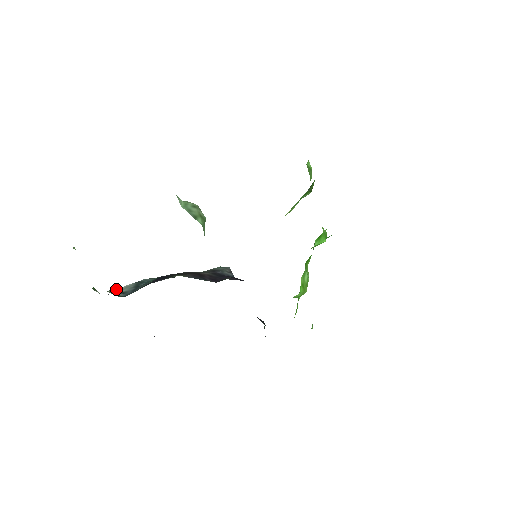
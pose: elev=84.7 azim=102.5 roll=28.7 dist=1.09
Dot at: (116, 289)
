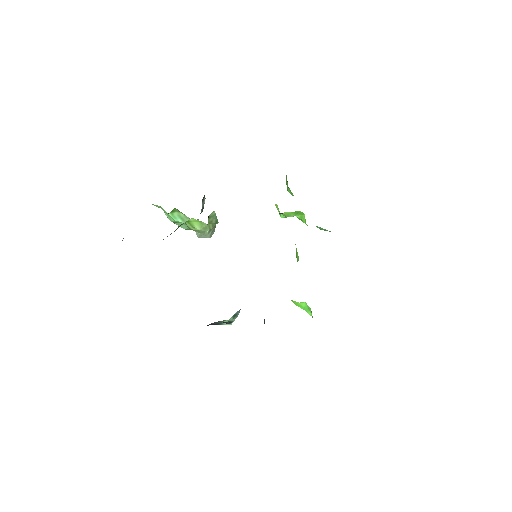
Dot at: occluded
